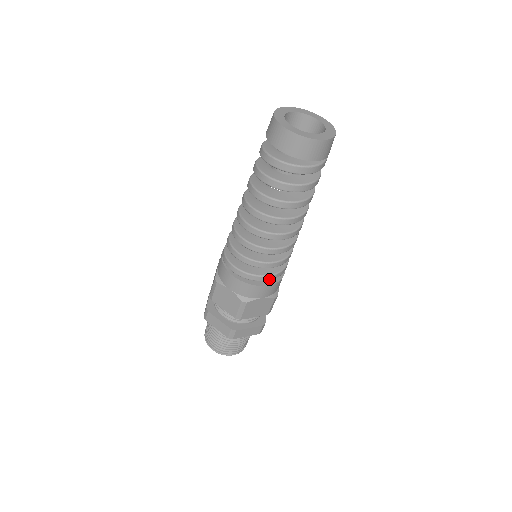
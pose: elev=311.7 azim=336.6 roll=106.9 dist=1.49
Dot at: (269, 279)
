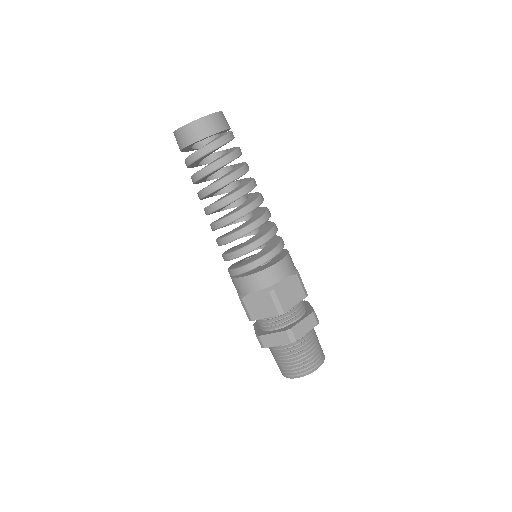
Dot at: (273, 255)
